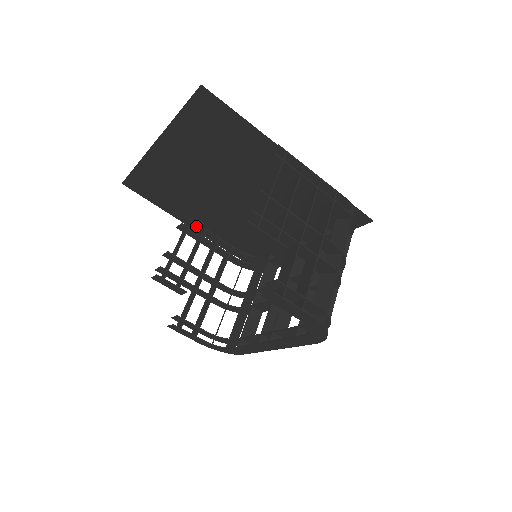
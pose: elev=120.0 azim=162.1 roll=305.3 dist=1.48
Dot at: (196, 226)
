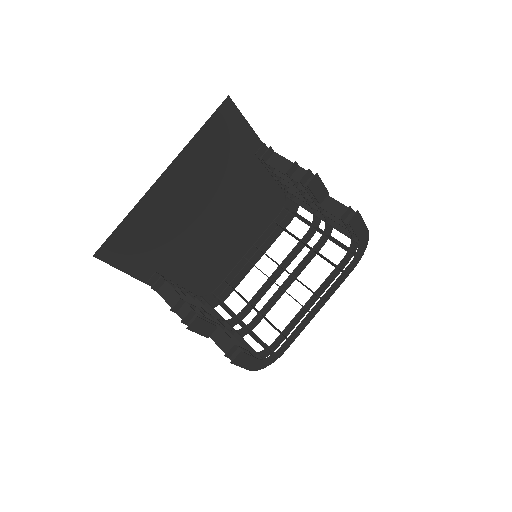
Dot at: occluded
